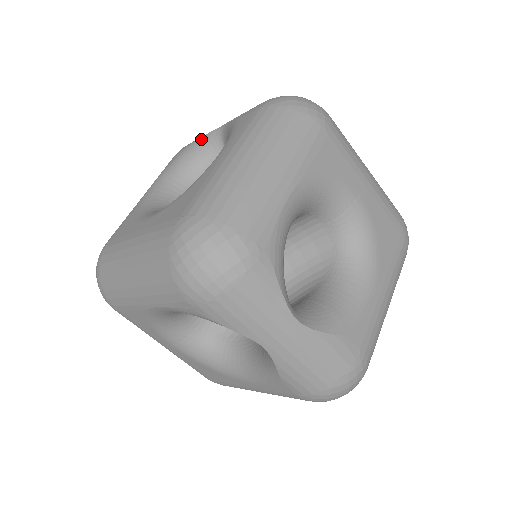
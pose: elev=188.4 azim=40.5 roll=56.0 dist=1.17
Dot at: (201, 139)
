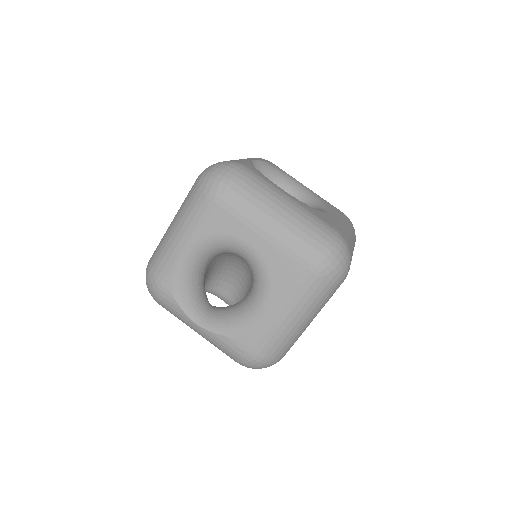
Dot at: occluded
